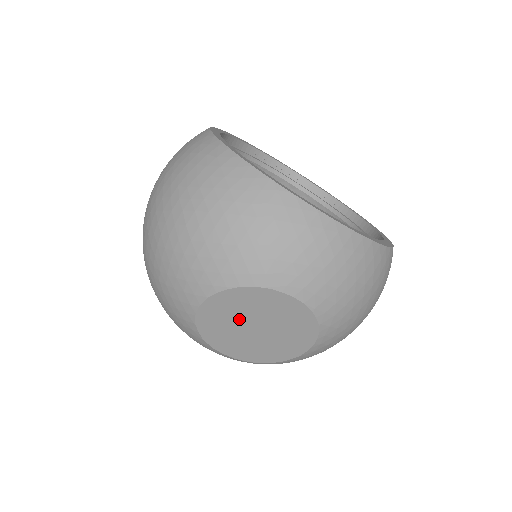
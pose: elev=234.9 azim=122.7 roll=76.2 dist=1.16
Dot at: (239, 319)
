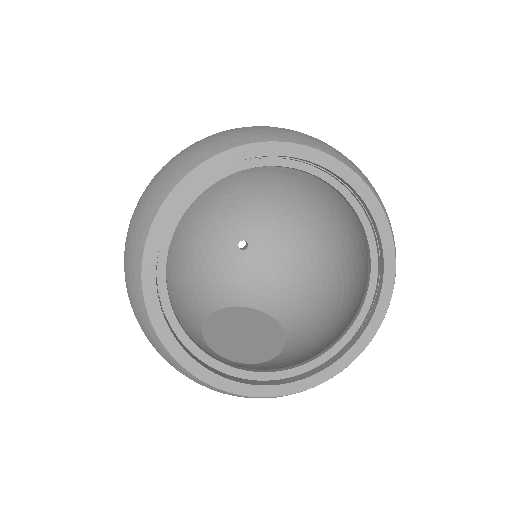
Dot at: occluded
